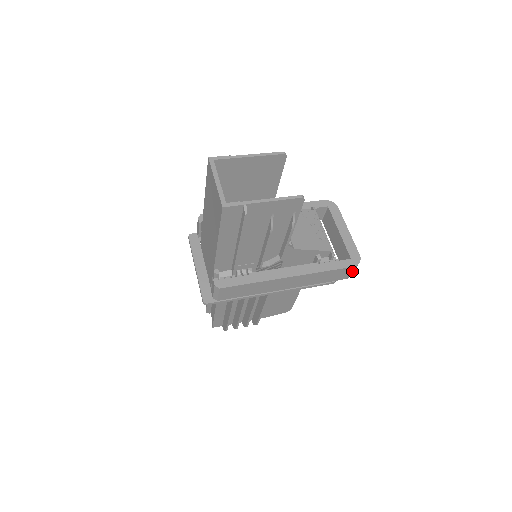
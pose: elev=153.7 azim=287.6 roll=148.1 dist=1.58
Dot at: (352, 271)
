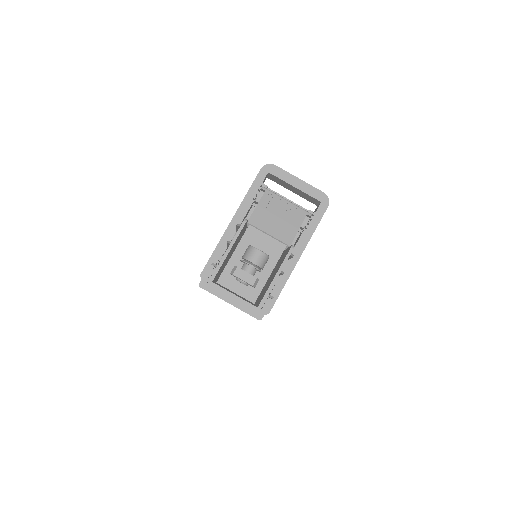
Dot at: occluded
